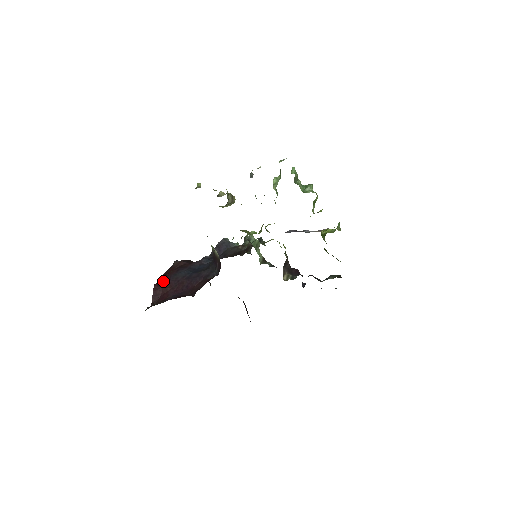
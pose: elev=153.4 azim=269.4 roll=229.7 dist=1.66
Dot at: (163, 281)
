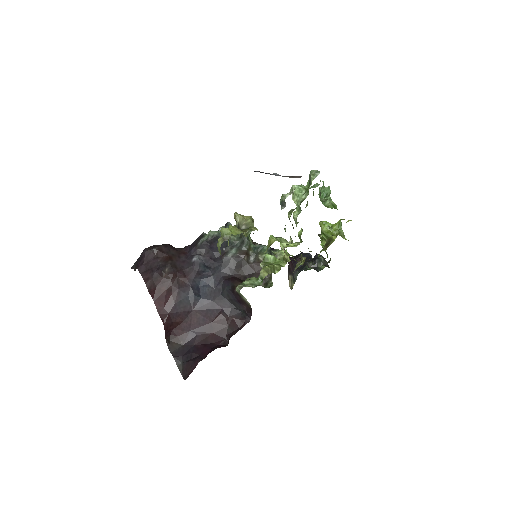
Dot at: (170, 314)
